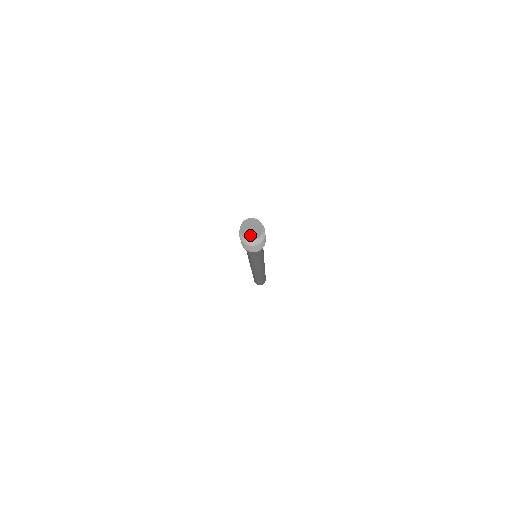
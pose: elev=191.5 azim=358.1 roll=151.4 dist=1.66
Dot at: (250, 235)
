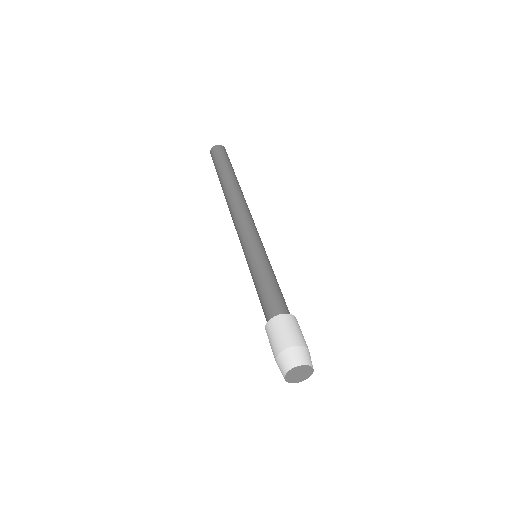
Dot at: (298, 379)
